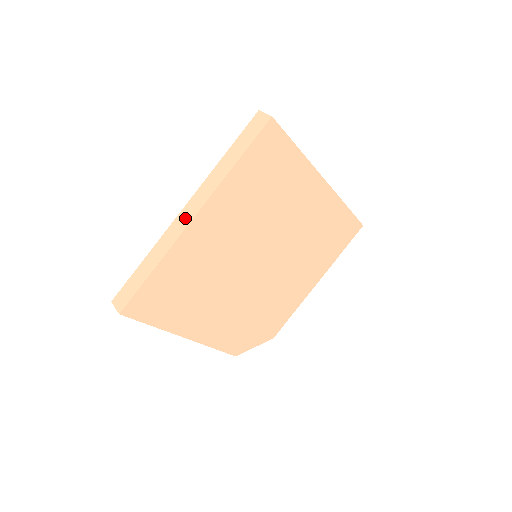
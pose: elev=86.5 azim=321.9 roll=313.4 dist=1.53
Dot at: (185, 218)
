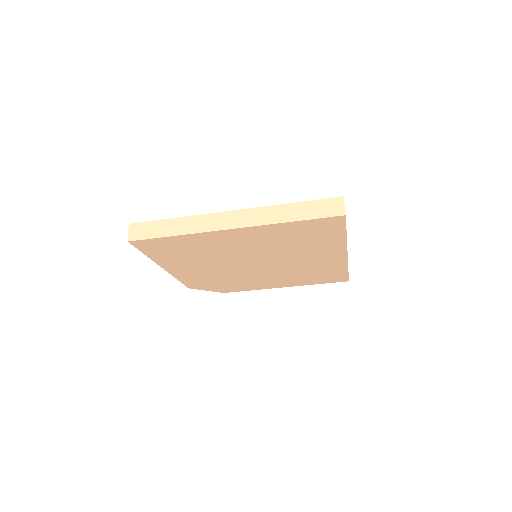
Dot at: (225, 221)
